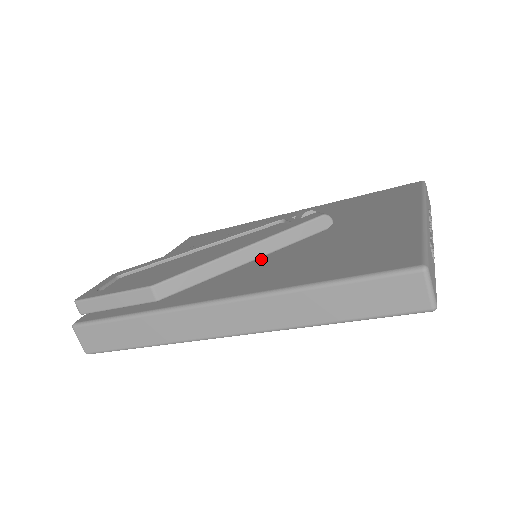
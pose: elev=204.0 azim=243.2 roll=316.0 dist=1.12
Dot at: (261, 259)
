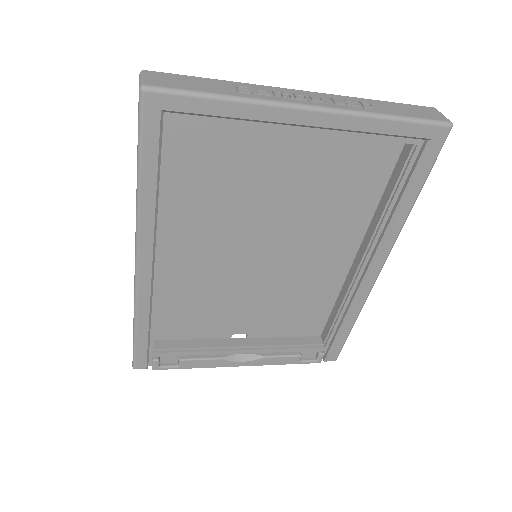
Dot at: (221, 232)
